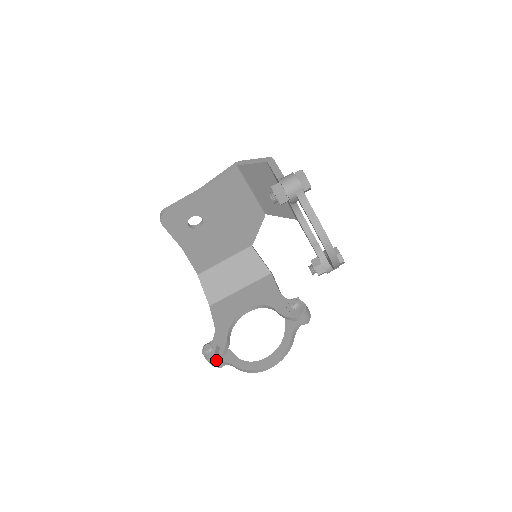
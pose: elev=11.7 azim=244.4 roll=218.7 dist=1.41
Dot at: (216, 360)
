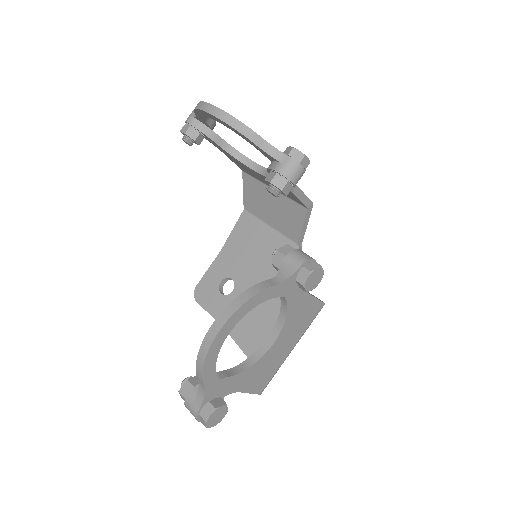
Dot at: (191, 394)
